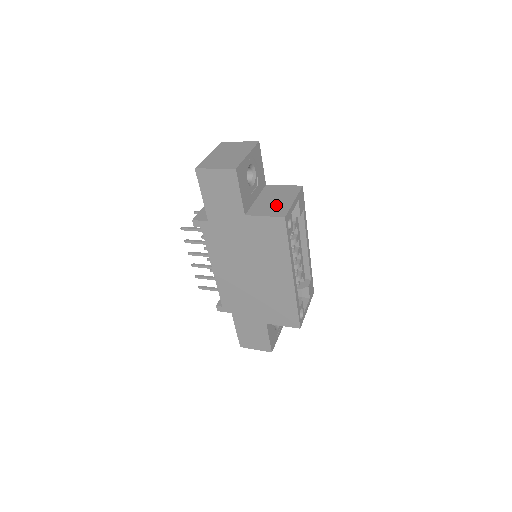
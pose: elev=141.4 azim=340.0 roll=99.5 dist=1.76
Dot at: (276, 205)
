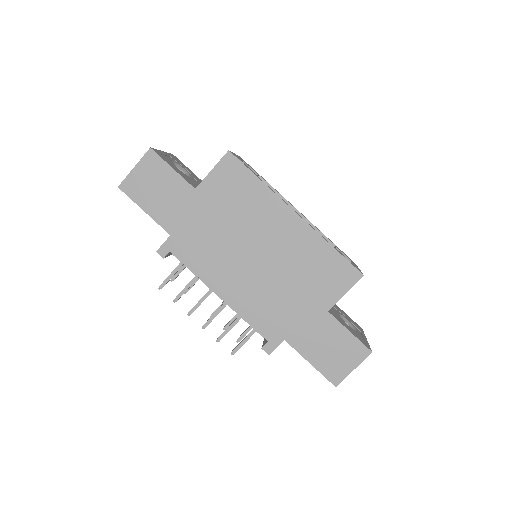
Dot at: occluded
